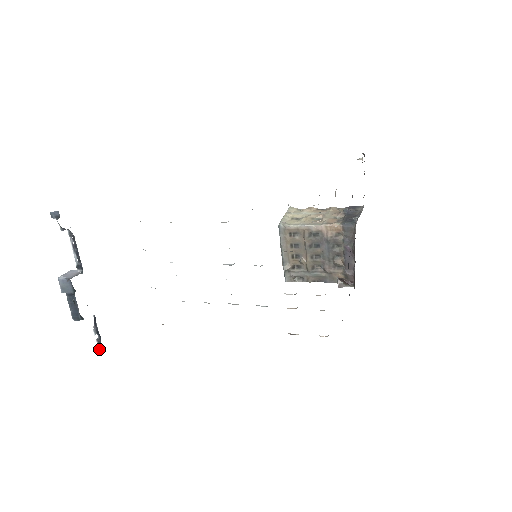
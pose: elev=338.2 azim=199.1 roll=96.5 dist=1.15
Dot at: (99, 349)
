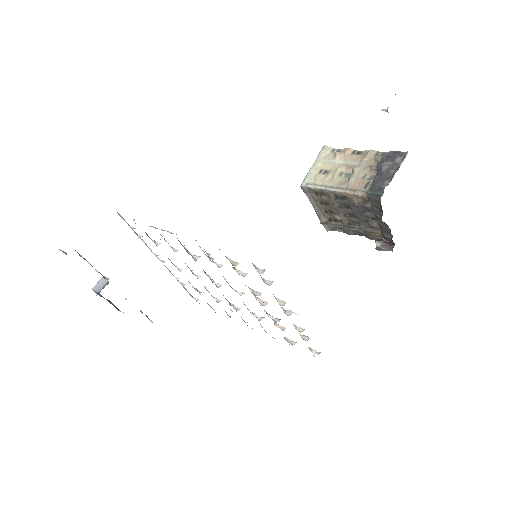
Dot at: (151, 321)
